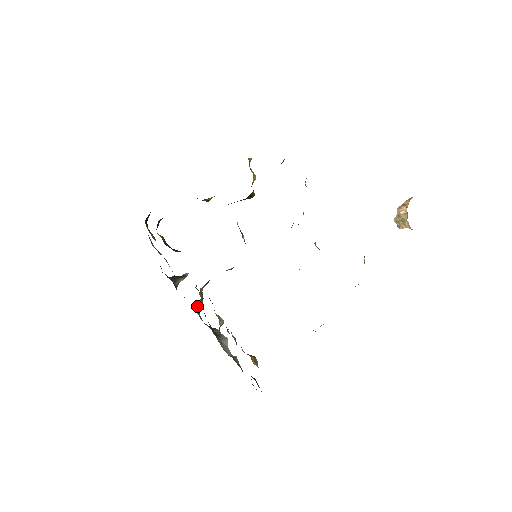
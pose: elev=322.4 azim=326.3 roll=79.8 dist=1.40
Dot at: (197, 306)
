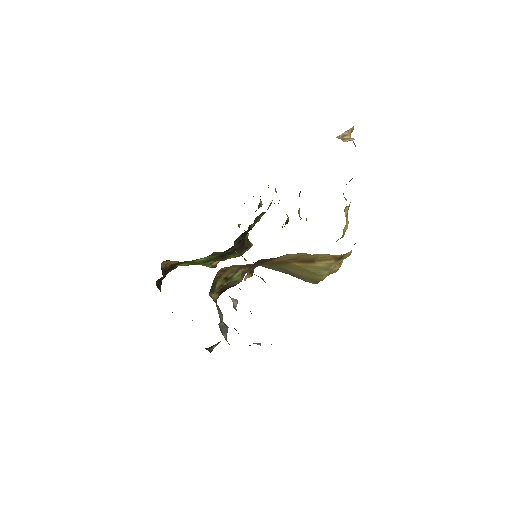
Dot at: (222, 331)
